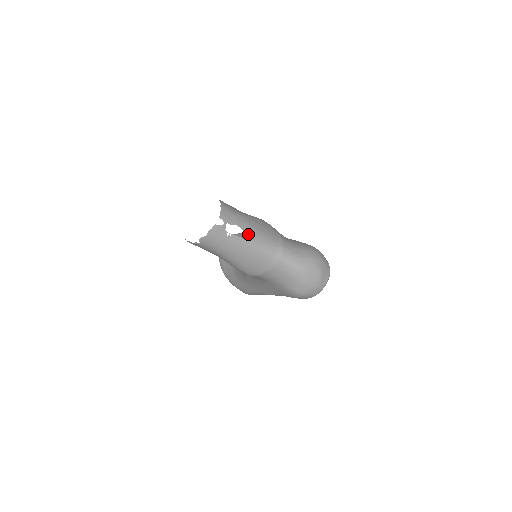
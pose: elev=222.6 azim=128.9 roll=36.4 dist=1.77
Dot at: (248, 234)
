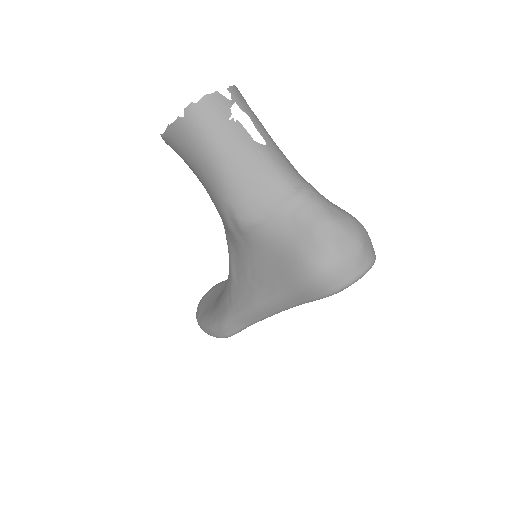
Dot at: occluded
